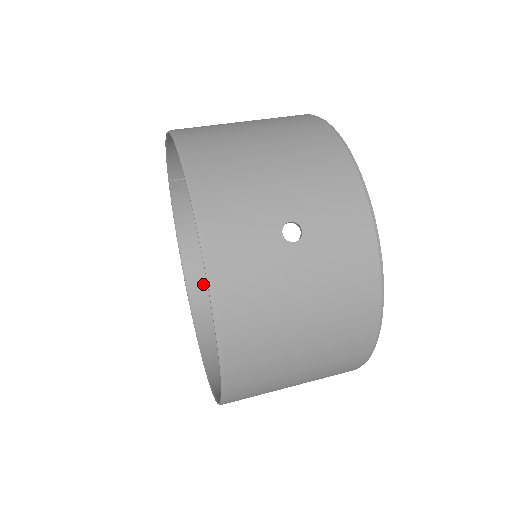
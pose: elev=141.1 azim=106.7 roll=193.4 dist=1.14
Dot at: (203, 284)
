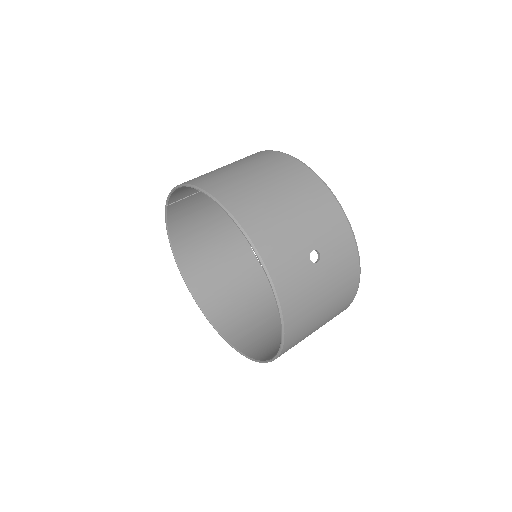
Dot at: (195, 274)
